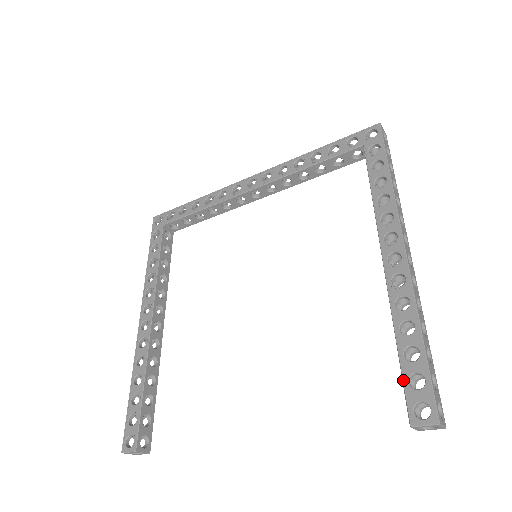
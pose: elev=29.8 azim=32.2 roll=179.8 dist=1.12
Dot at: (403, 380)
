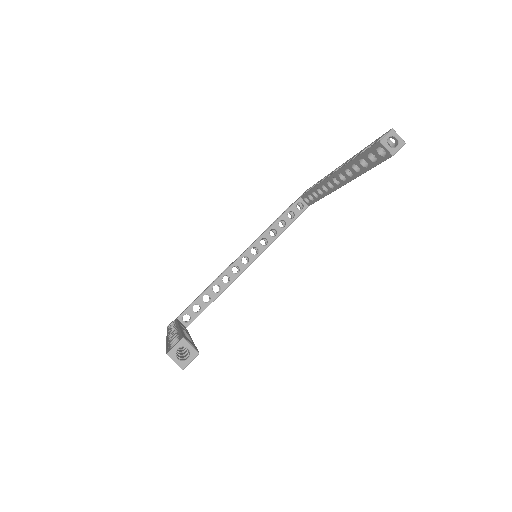
Dot at: (365, 150)
